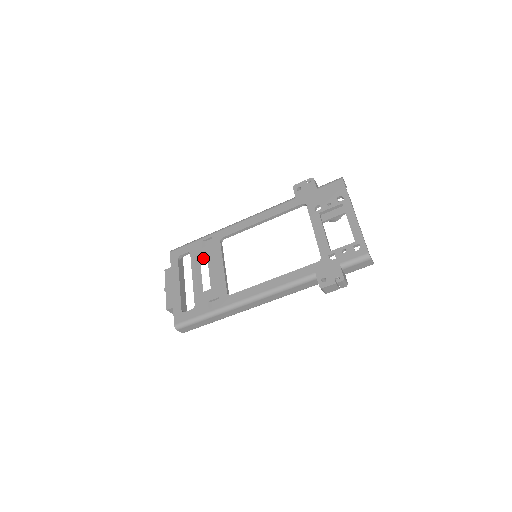
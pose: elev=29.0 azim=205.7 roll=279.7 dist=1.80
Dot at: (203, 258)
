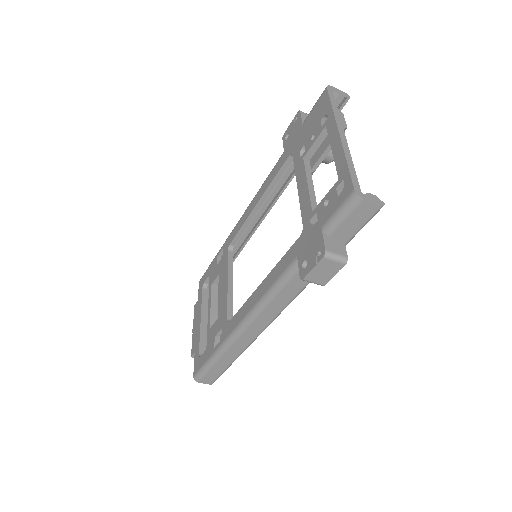
Dot at: (218, 279)
